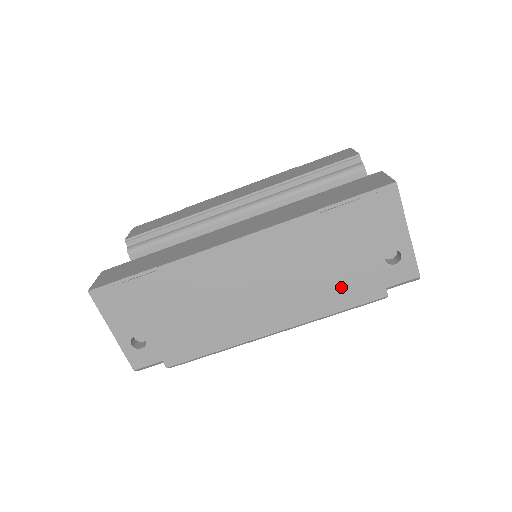
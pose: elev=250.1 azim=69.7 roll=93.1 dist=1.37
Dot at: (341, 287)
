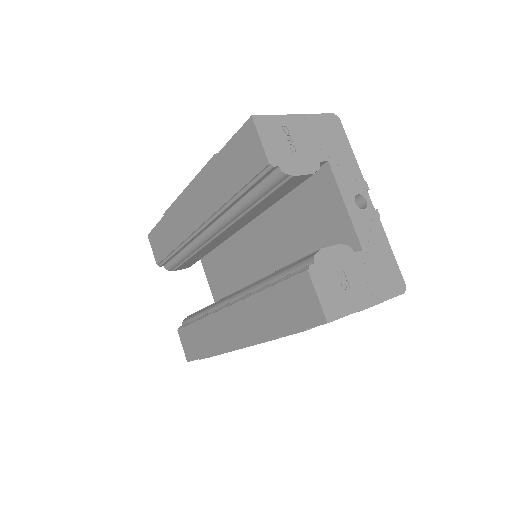
Dot at: occluded
